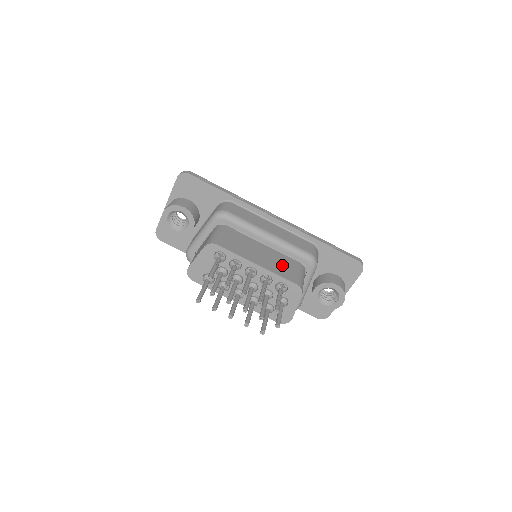
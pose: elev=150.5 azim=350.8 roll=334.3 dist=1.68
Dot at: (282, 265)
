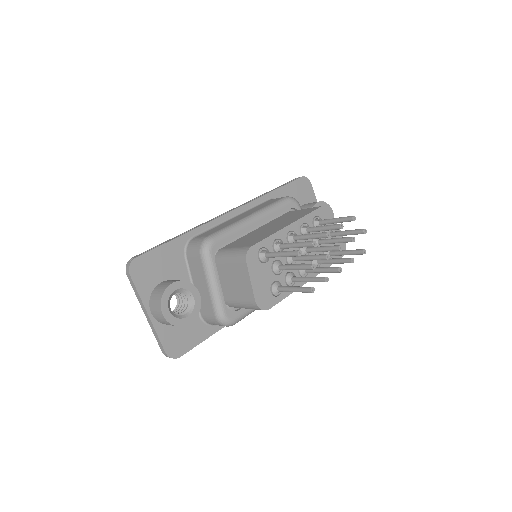
Dot at: (291, 217)
